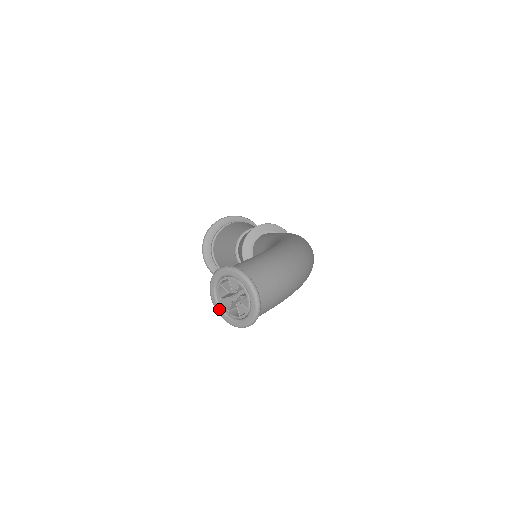
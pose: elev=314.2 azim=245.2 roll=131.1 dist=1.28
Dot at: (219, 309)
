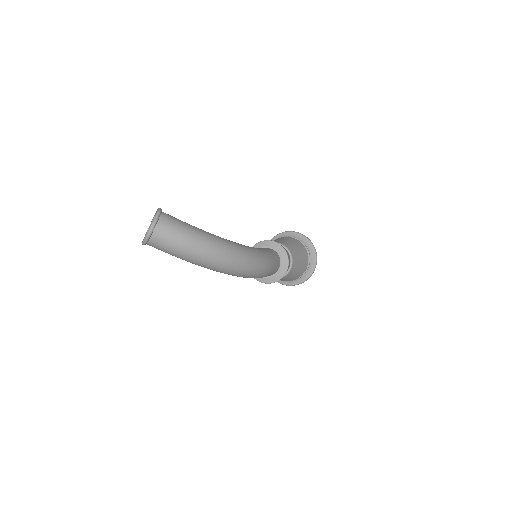
Dot at: (148, 228)
